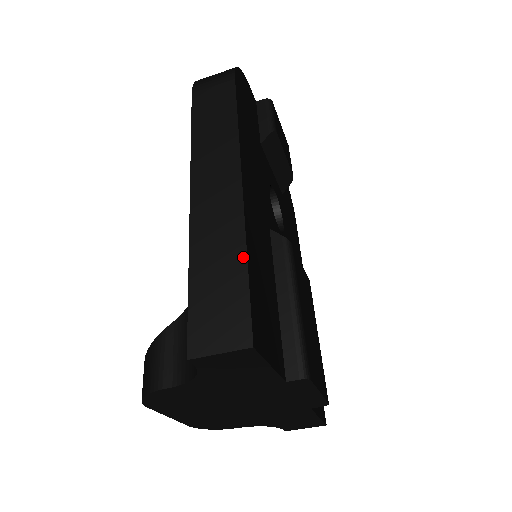
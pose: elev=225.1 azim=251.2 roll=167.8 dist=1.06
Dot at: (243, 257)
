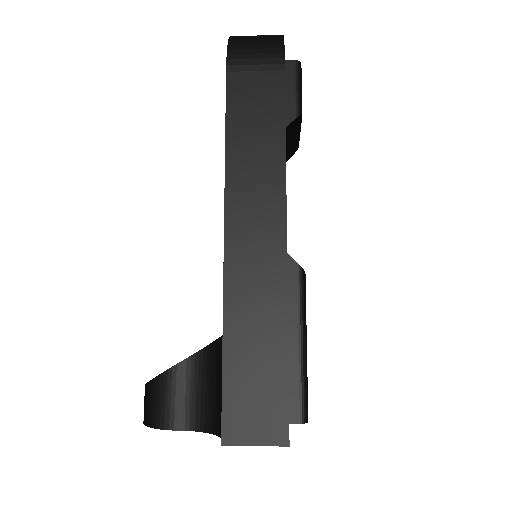
Dot at: (284, 342)
